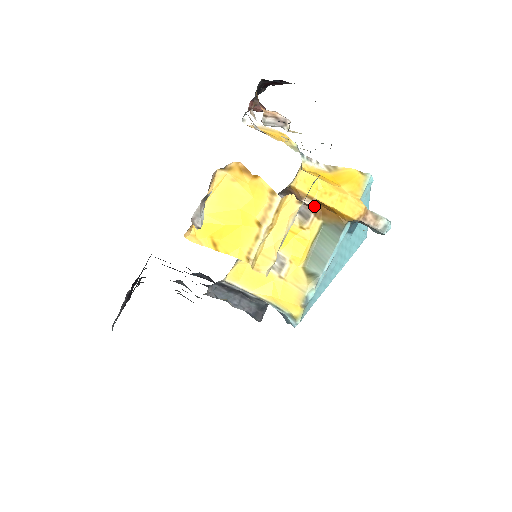
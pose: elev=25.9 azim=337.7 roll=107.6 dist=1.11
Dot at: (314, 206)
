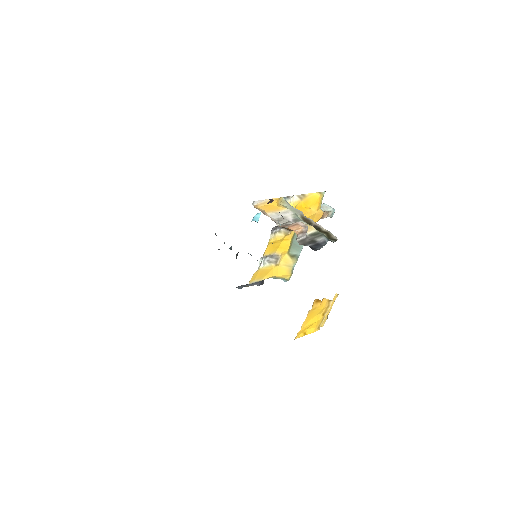
Dot at: occluded
